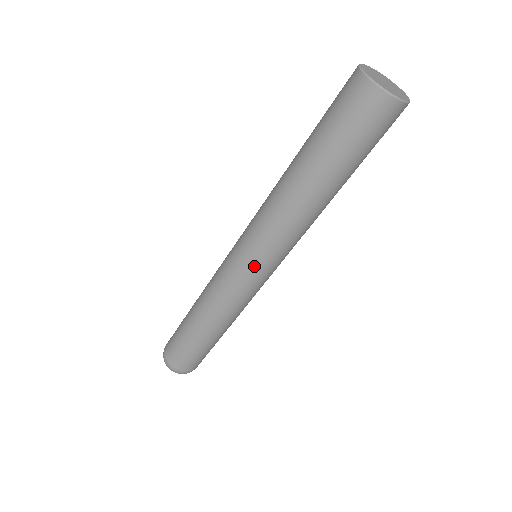
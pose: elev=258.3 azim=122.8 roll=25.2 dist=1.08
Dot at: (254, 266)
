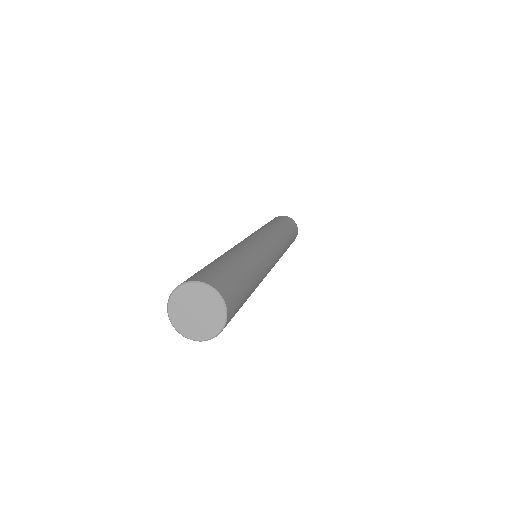
Dot at: occluded
